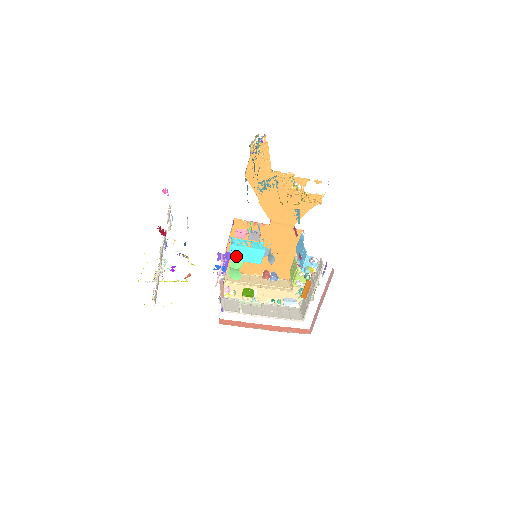
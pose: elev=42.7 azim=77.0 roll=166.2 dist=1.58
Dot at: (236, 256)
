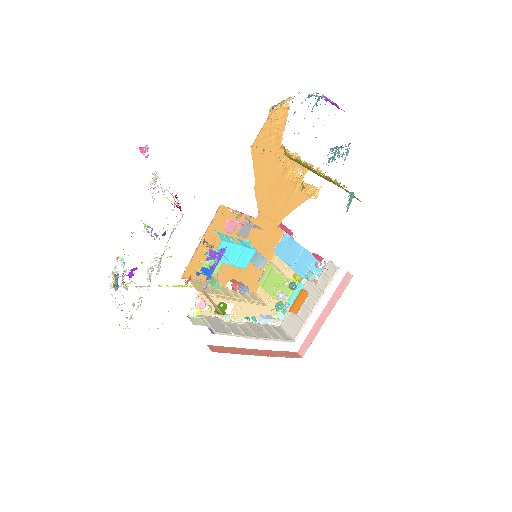
Dot at: (222, 256)
